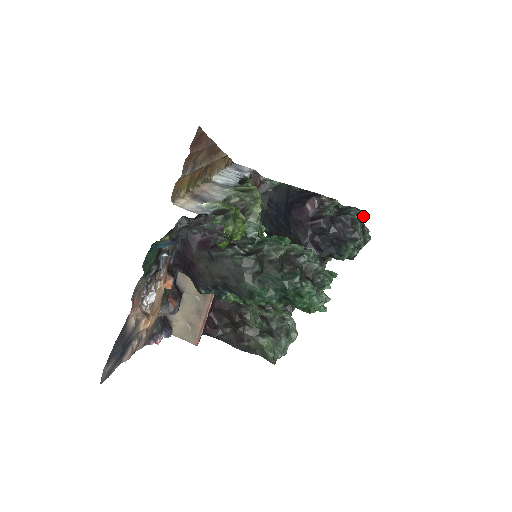
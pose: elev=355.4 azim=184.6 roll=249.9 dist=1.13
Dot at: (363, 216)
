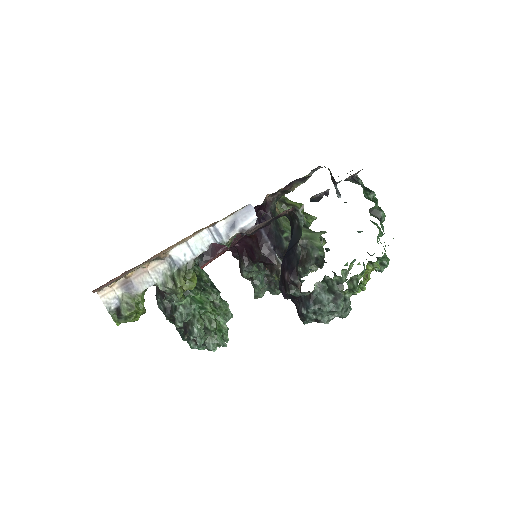
Dot at: (332, 311)
